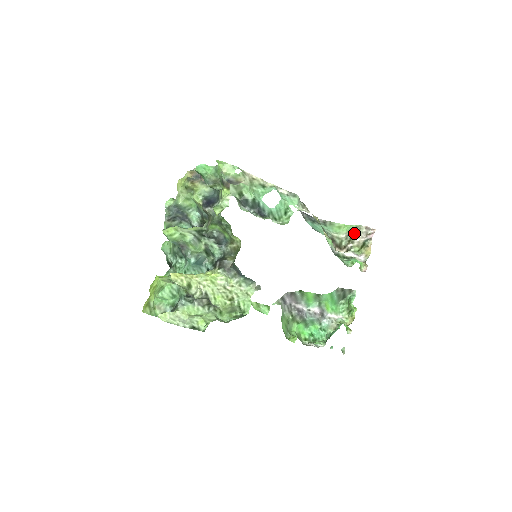
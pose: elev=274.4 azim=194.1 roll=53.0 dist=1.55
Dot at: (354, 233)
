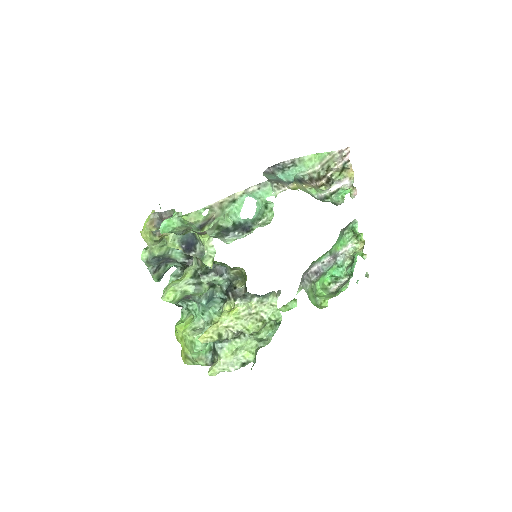
Dot at: (329, 162)
